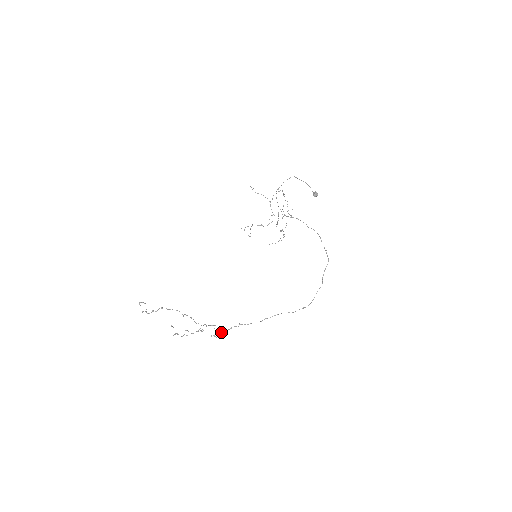
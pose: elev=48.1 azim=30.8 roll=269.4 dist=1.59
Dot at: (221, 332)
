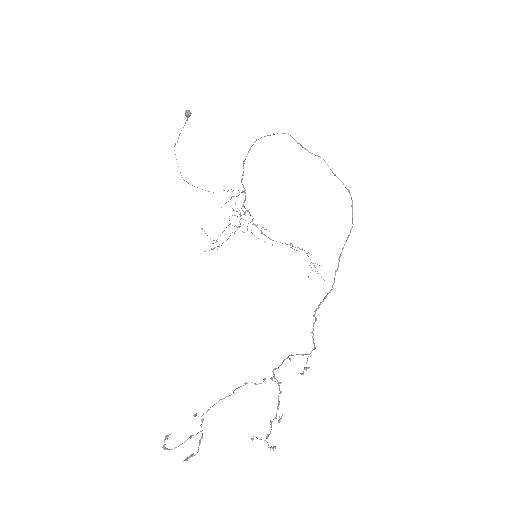
Dot at: occluded
